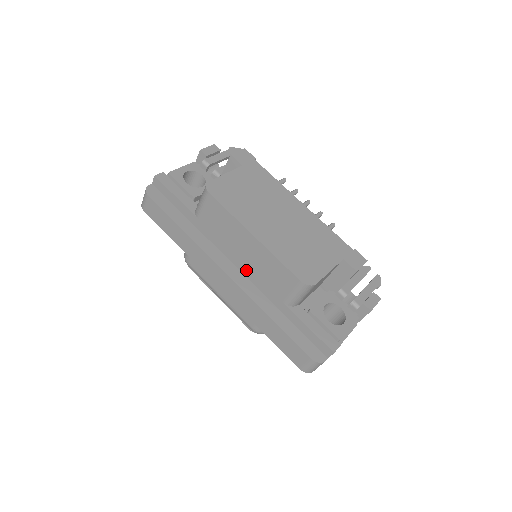
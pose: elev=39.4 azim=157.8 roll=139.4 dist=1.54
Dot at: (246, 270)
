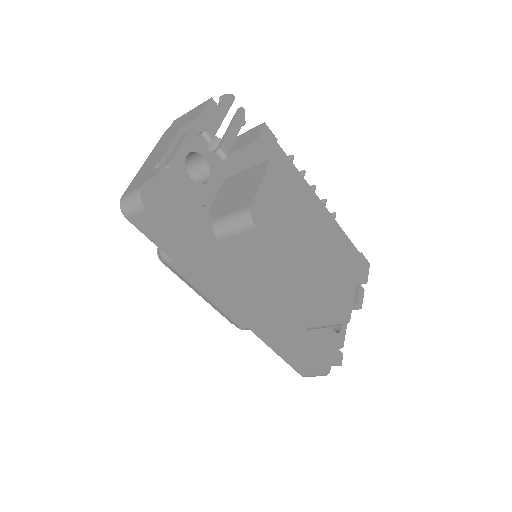
Dot at: (269, 298)
